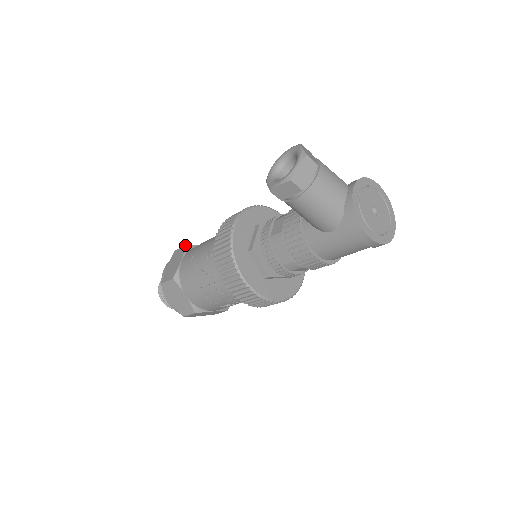
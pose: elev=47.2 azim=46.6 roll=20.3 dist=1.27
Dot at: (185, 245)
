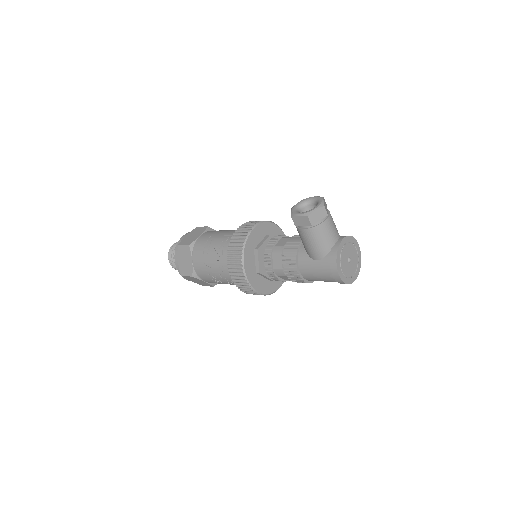
Dot at: (207, 226)
